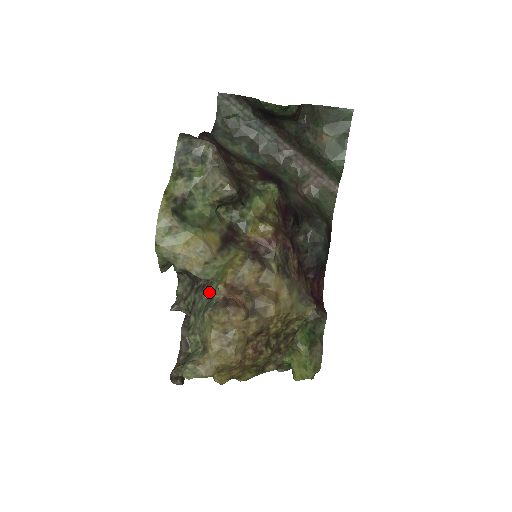
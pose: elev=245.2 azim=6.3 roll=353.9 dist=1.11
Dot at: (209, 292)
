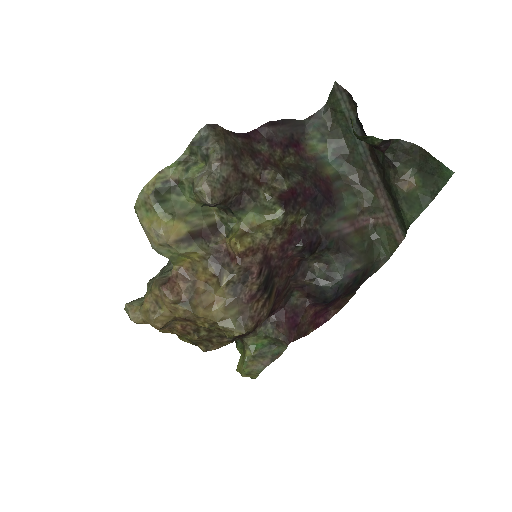
Dot at: occluded
